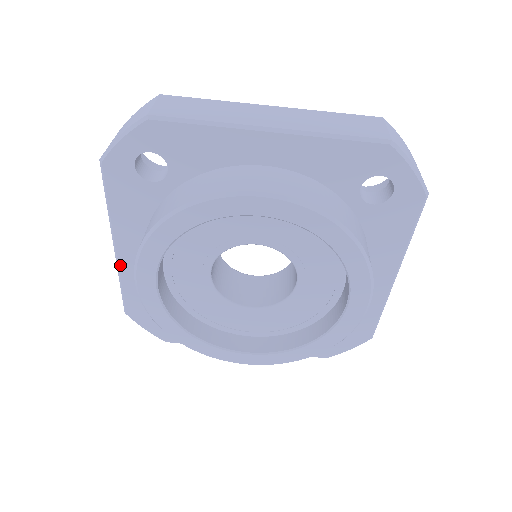
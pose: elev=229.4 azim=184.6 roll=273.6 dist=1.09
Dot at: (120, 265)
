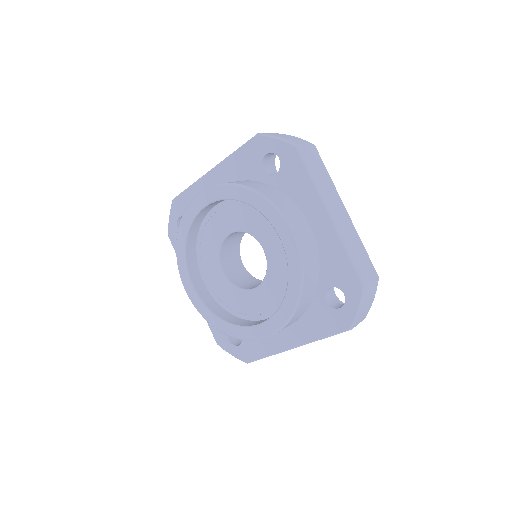
Dot at: occluded
